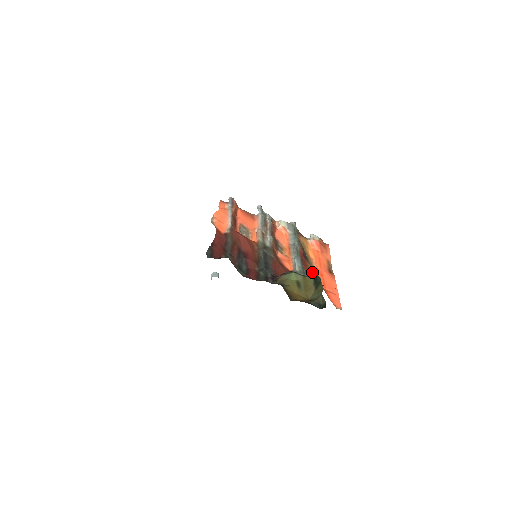
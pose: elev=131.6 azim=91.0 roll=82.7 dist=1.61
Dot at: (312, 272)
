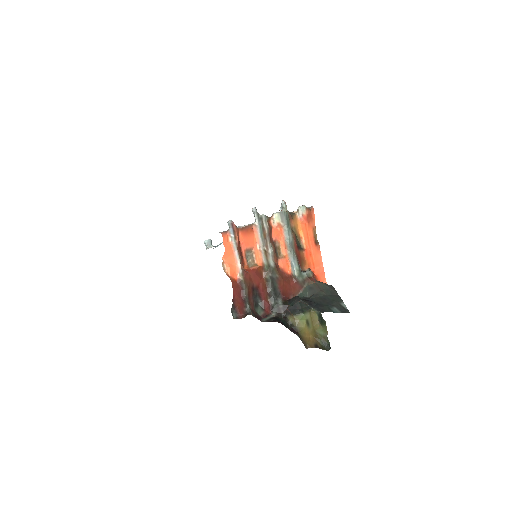
Dot at: (304, 259)
